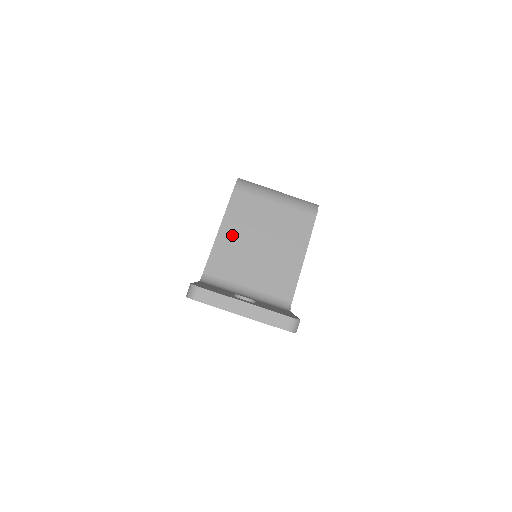
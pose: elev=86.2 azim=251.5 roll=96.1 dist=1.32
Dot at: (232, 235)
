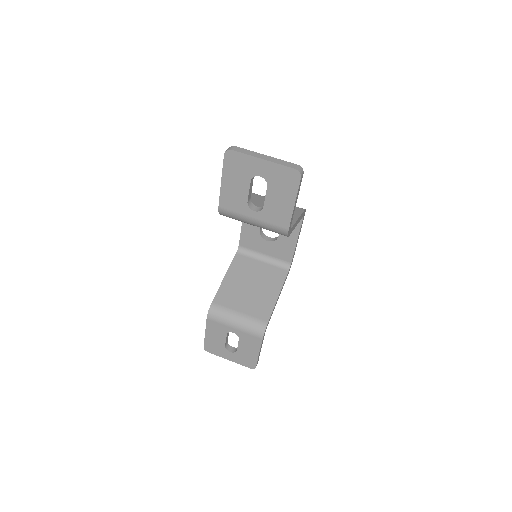
Dot at: occluded
